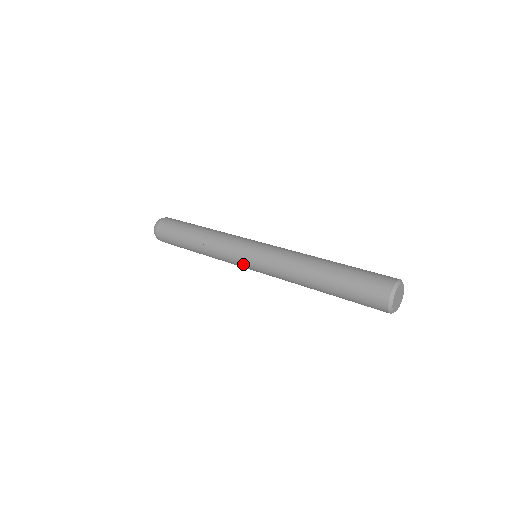
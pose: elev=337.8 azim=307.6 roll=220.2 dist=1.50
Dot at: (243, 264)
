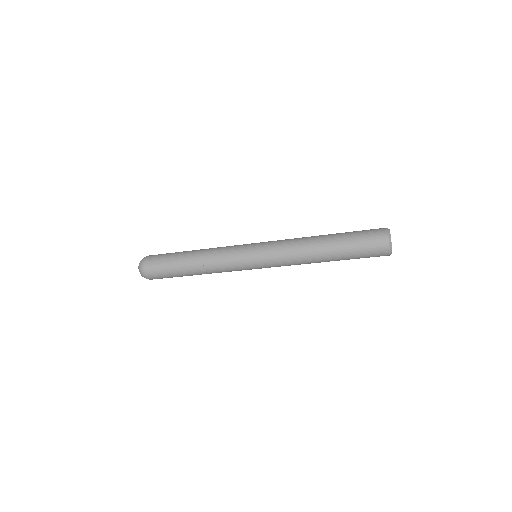
Dot at: (247, 255)
